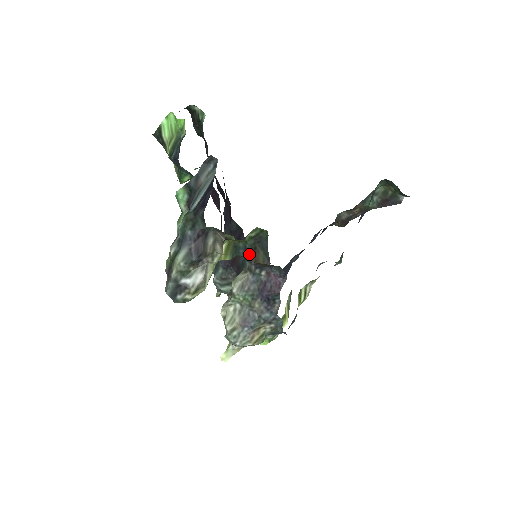
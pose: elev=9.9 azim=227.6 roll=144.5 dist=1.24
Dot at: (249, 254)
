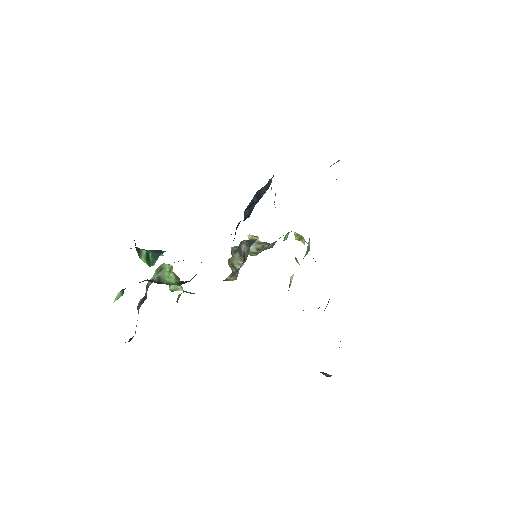
Dot at: occluded
